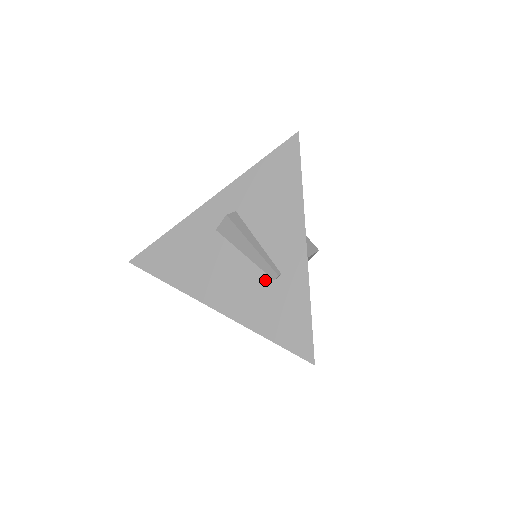
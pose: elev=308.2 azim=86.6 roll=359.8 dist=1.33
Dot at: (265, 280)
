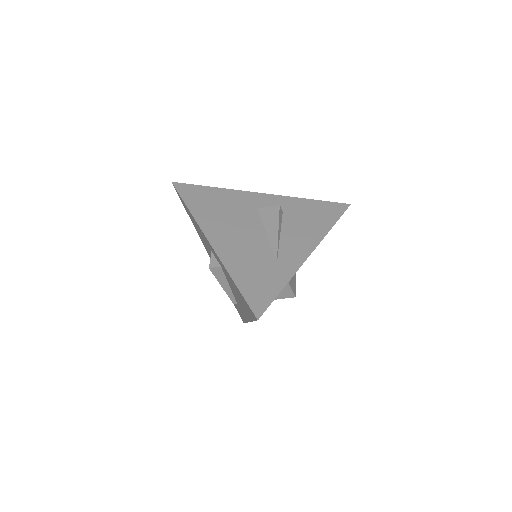
Dot at: occluded
